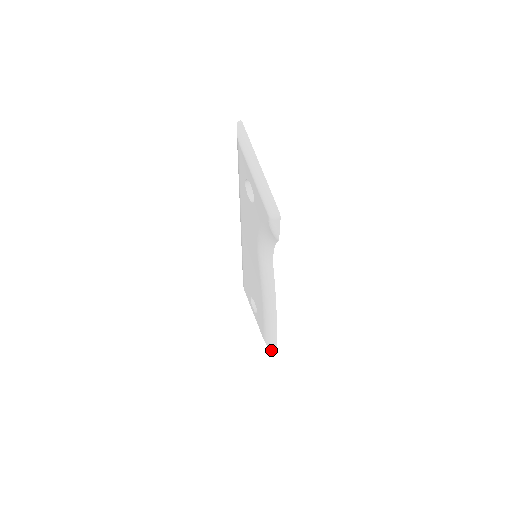
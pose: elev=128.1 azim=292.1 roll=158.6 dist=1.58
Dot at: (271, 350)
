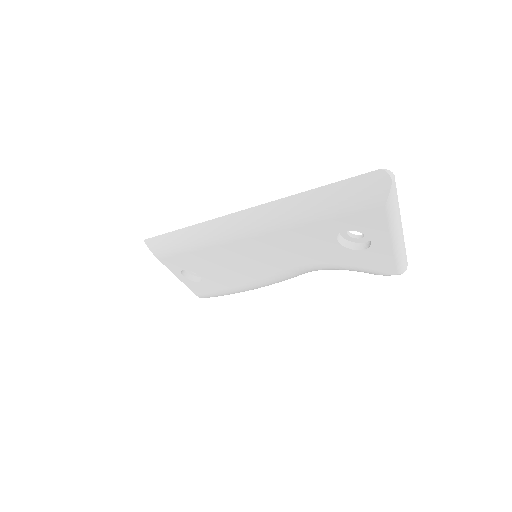
Dot at: occluded
